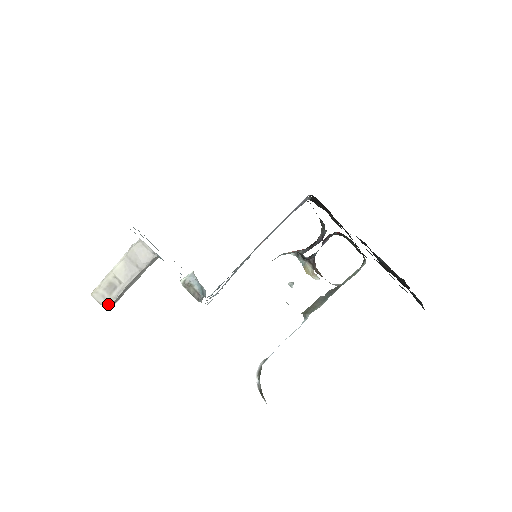
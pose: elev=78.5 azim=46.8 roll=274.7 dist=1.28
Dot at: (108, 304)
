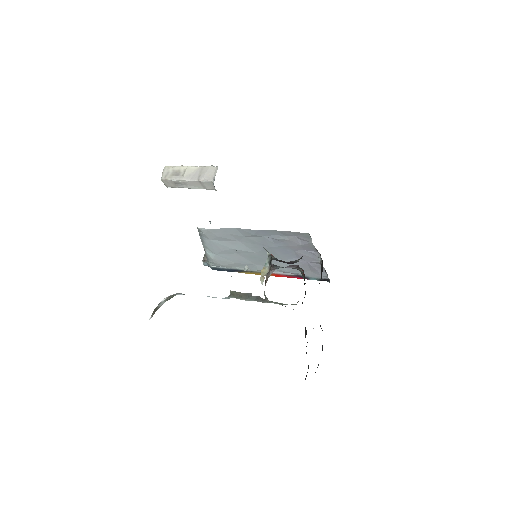
Dot at: (165, 178)
